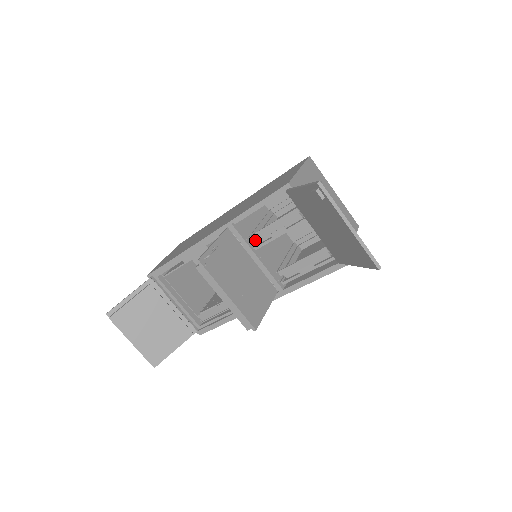
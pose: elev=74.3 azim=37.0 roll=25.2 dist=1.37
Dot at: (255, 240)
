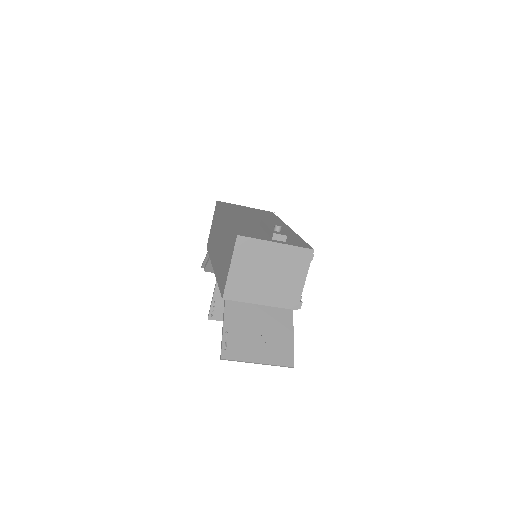
Dot at: occluded
